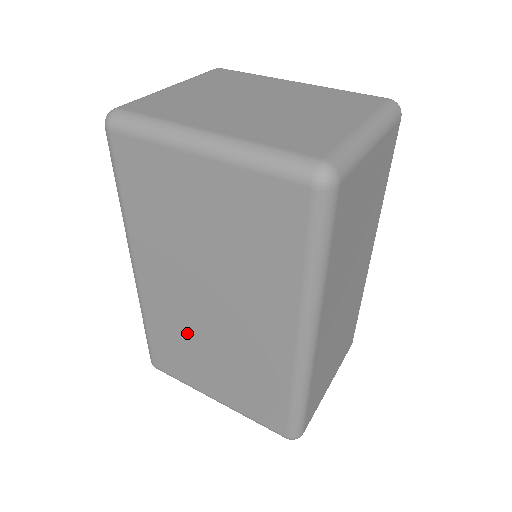
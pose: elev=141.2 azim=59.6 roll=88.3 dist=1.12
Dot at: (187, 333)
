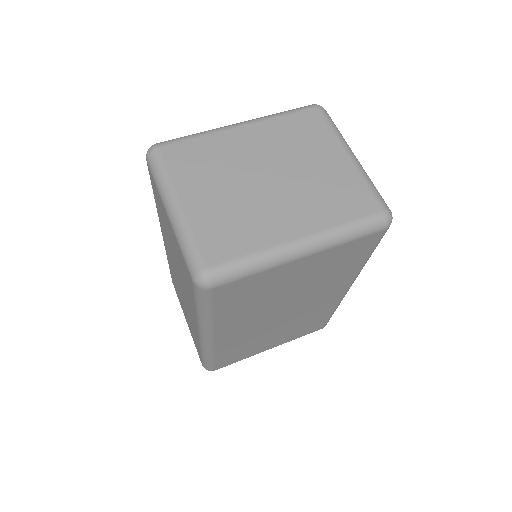
Dot at: (256, 338)
